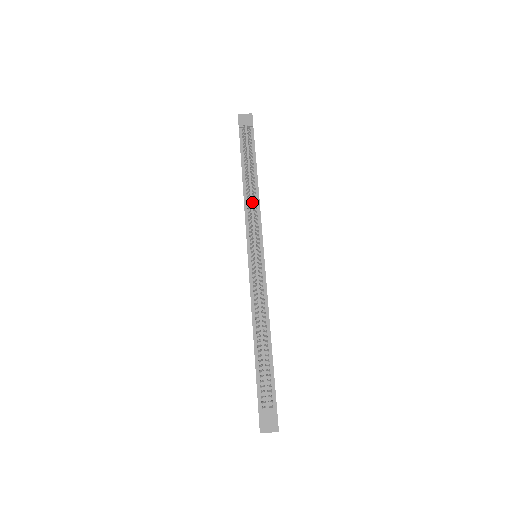
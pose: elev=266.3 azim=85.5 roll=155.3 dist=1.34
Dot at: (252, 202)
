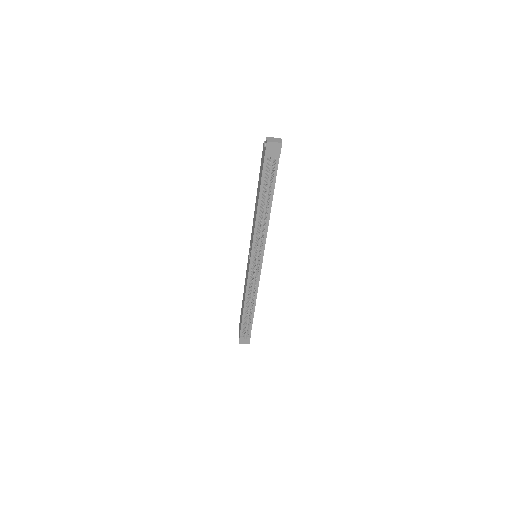
Dot at: (262, 228)
